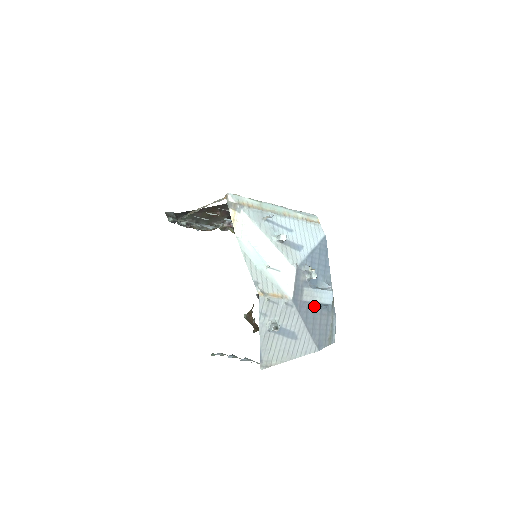
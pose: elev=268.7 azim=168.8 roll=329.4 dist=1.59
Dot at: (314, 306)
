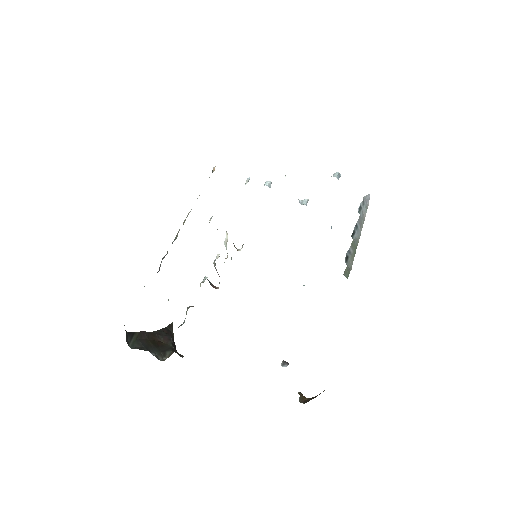
Dot at: occluded
